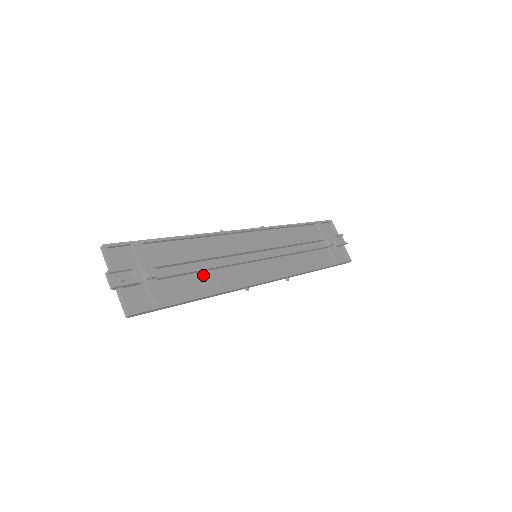
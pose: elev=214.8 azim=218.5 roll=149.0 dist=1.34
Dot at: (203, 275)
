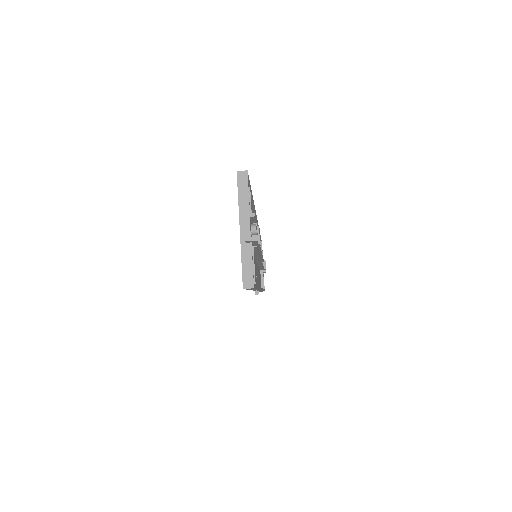
Dot at: occluded
